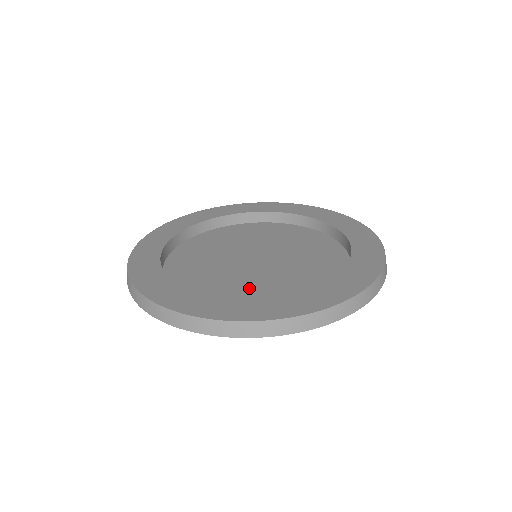
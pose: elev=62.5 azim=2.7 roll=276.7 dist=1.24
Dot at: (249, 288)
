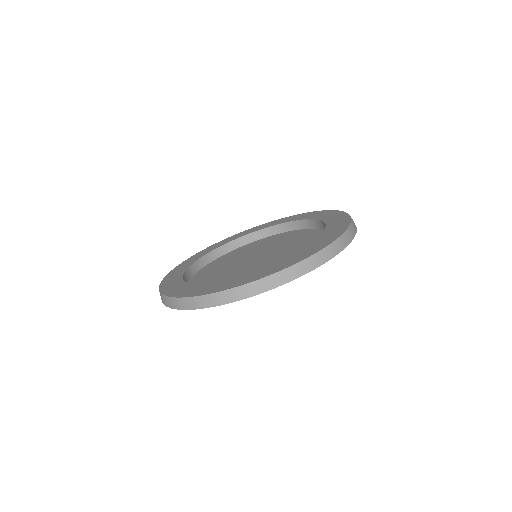
Dot at: (219, 278)
